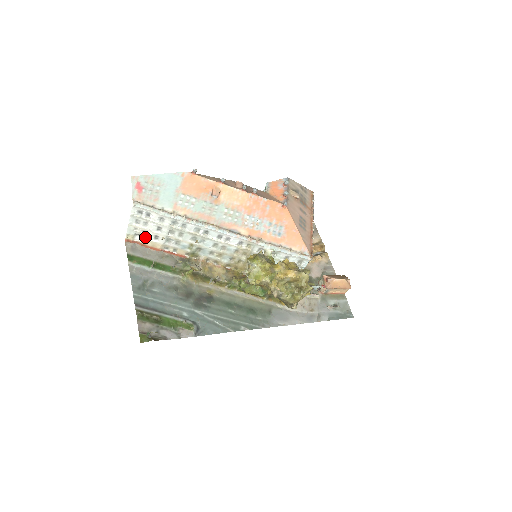
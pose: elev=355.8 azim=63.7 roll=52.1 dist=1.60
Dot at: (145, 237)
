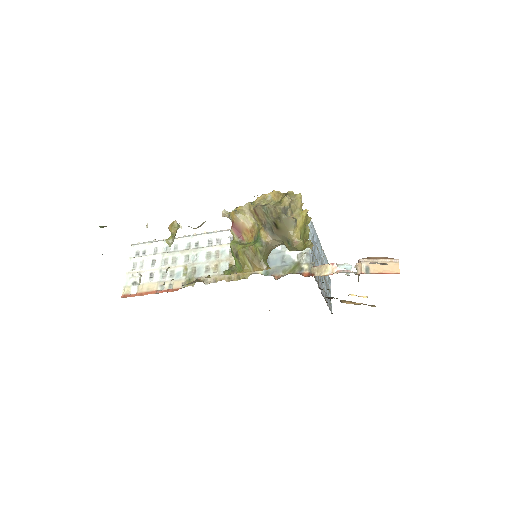
Dot at: (141, 282)
